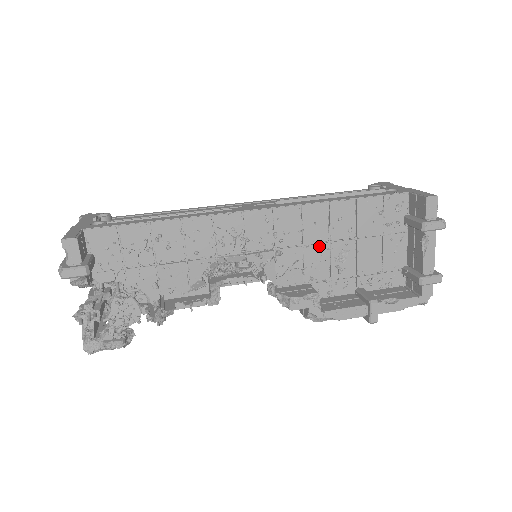
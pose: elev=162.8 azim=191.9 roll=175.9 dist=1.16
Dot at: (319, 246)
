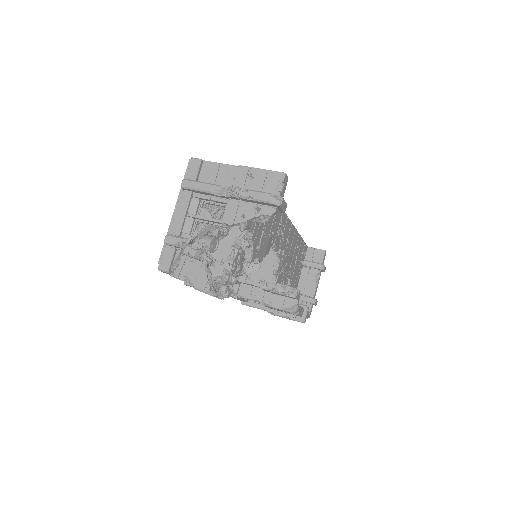
Dot at: (290, 261)
